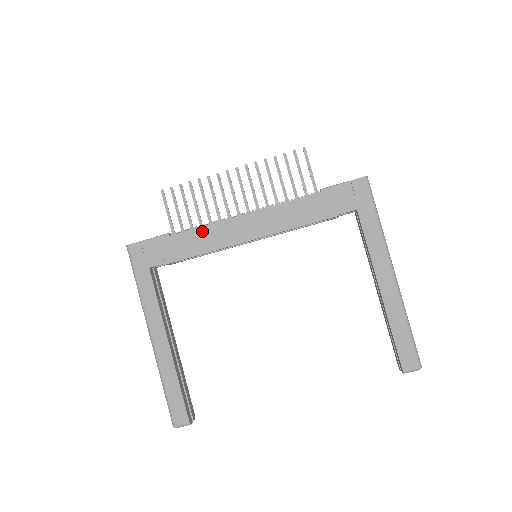
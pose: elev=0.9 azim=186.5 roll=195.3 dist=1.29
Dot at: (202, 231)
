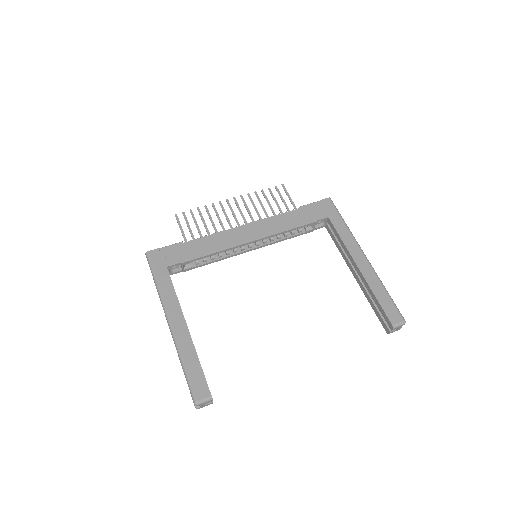
Dot at: (211, 238)
